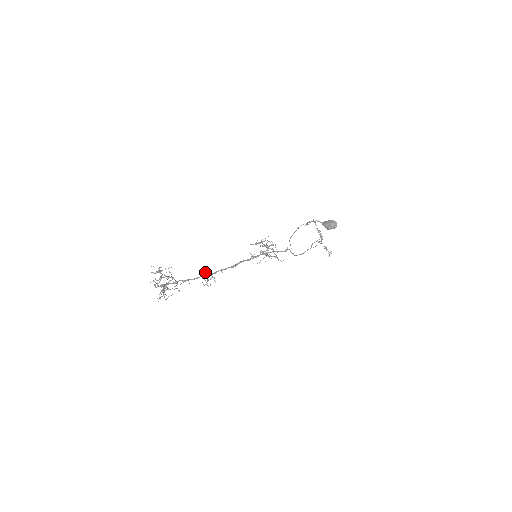
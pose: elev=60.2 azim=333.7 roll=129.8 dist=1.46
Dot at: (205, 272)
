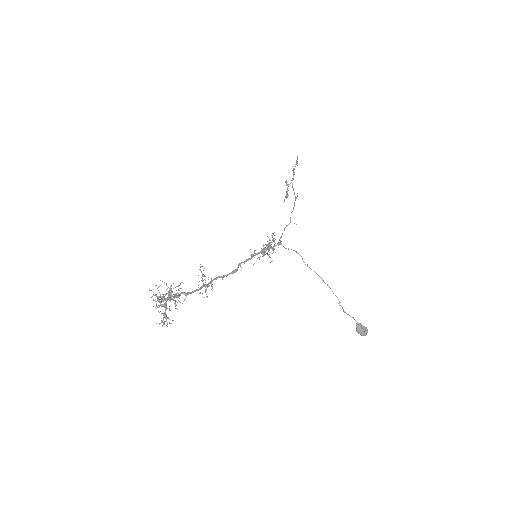
Dot at: (203, 270)
